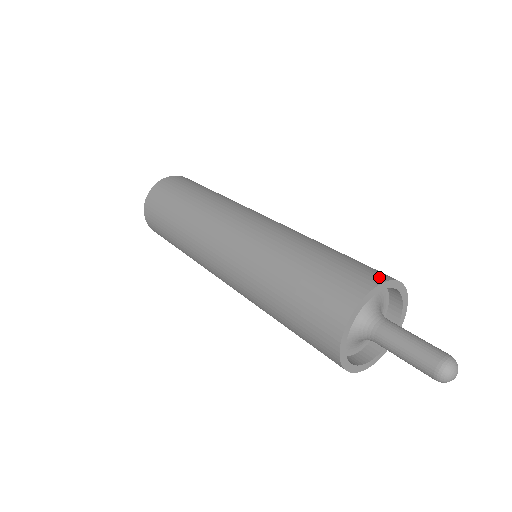
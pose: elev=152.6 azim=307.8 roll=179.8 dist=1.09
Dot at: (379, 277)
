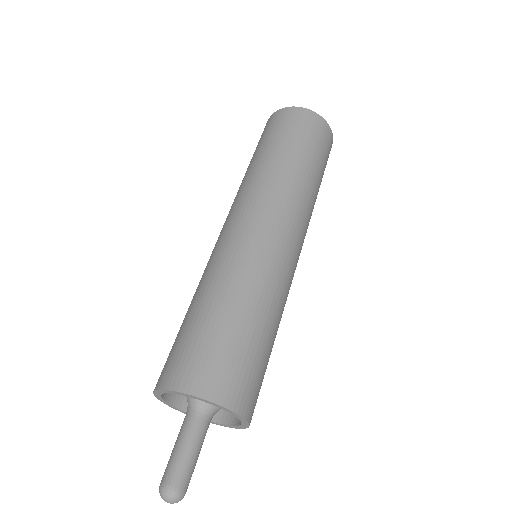
Dot at: (210, 391)
